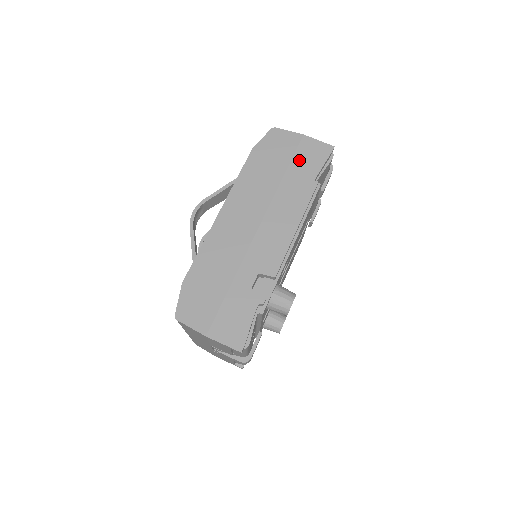
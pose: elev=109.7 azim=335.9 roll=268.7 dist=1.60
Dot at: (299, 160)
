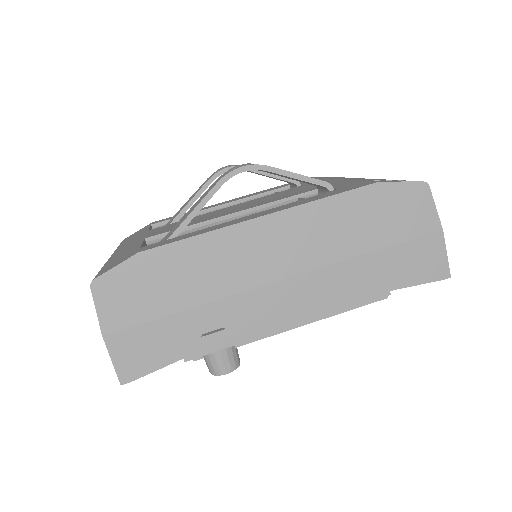
Dot at: (404, 253)
